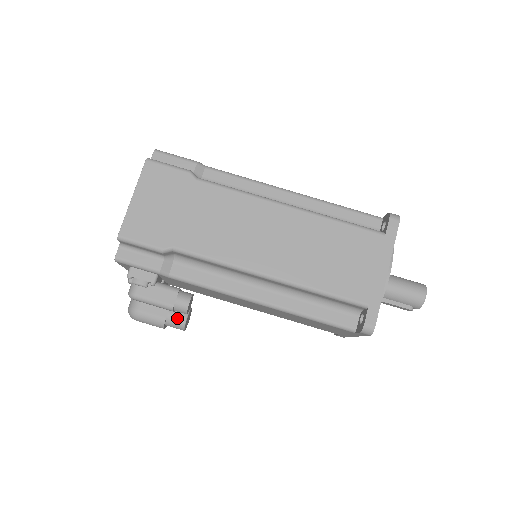
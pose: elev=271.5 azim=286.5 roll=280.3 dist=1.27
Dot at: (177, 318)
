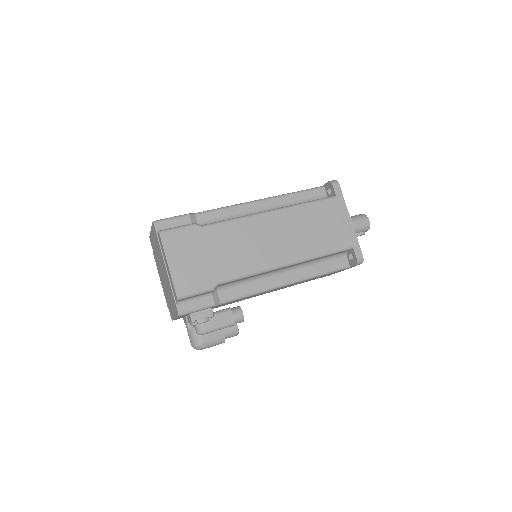
Dot at: (231, 329)
